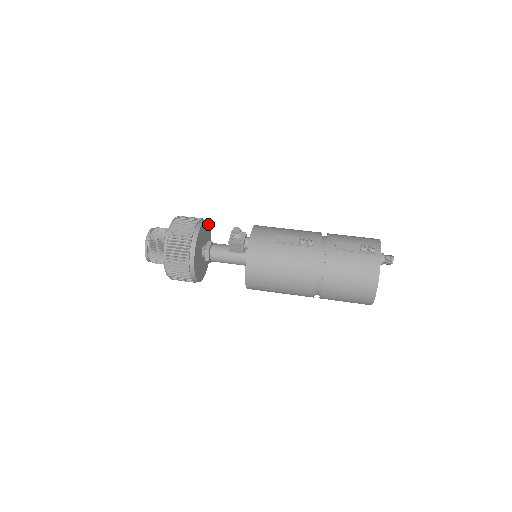
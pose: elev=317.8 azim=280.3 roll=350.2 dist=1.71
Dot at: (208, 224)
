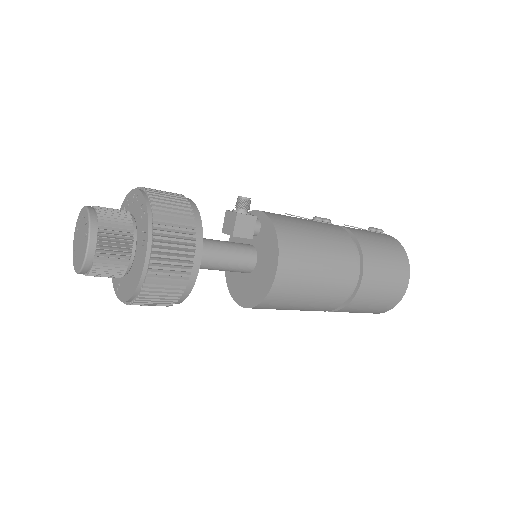
Dot at: occluded
